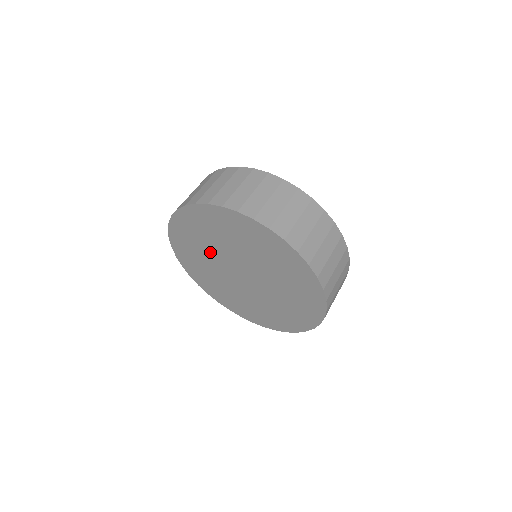
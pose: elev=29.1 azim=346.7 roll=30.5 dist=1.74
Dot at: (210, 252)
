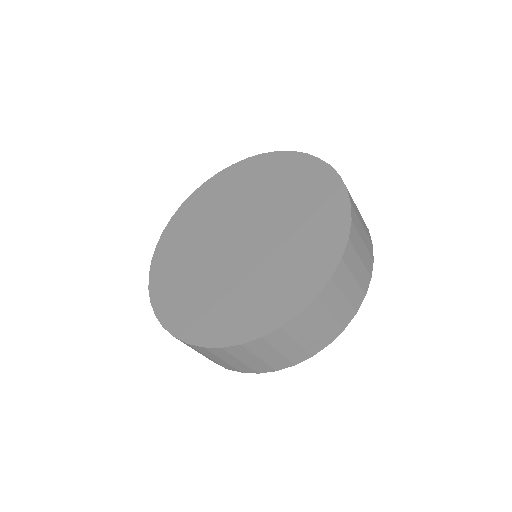
Dot at: (222, 212)
